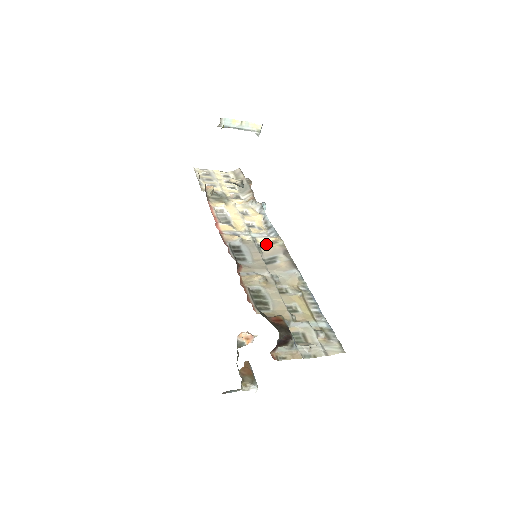
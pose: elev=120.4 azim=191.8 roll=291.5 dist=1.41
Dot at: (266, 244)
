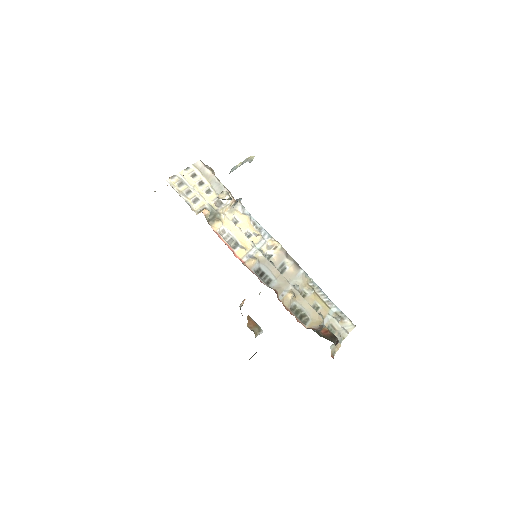
Dot at: (269, 251)
